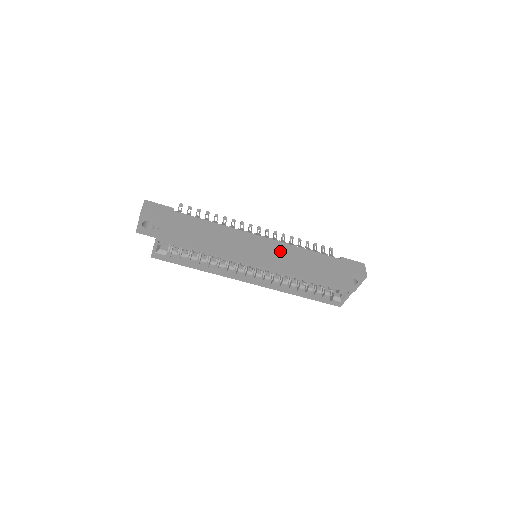
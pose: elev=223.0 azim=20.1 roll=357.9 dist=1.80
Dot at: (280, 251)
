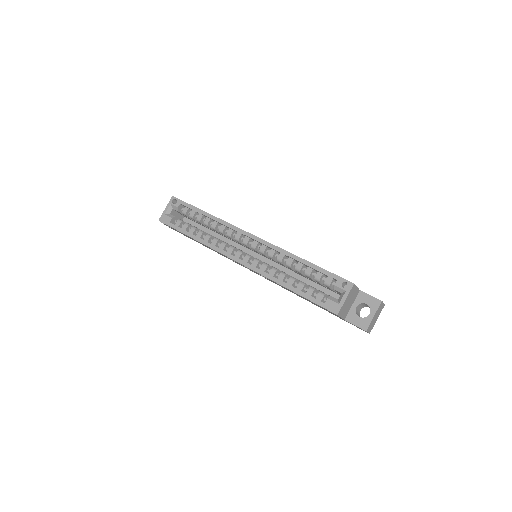
Dot at: occluded
